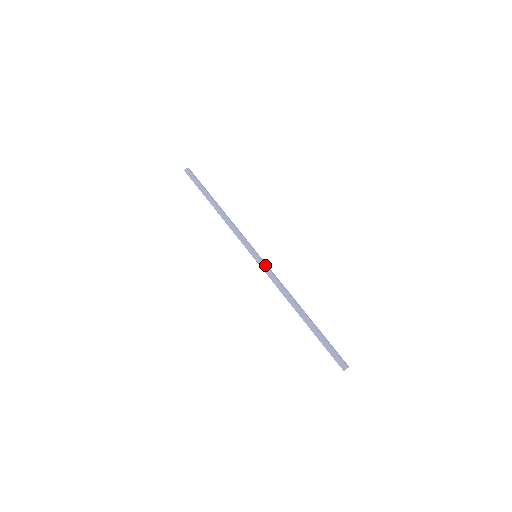
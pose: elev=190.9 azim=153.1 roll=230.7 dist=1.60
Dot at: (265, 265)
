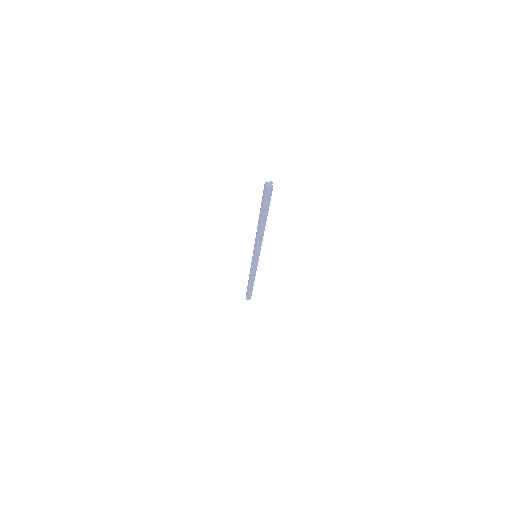
Dot at: (253, 264)
